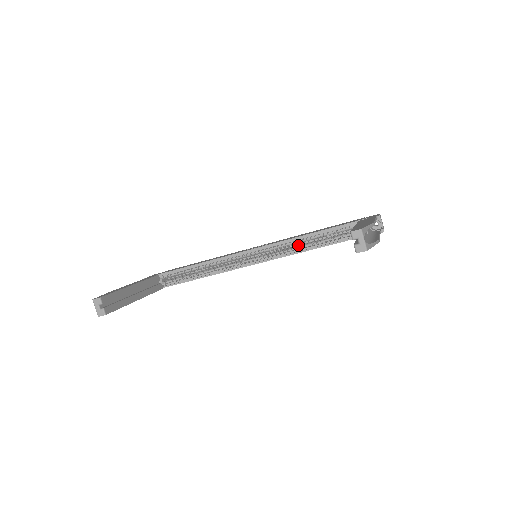
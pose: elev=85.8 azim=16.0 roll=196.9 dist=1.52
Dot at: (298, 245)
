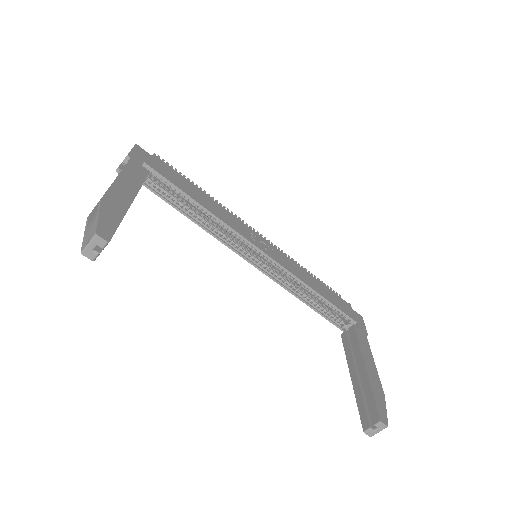
Dot at: occluded
